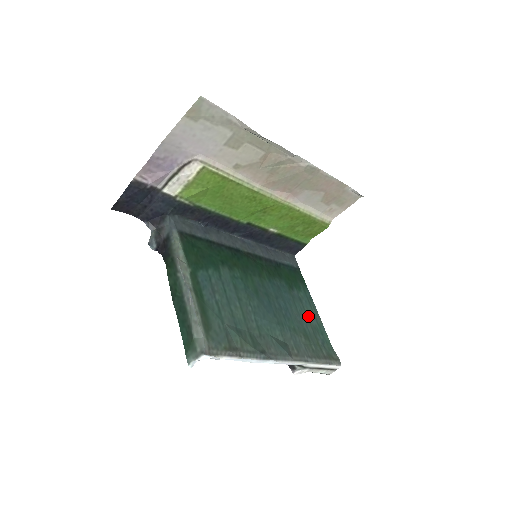
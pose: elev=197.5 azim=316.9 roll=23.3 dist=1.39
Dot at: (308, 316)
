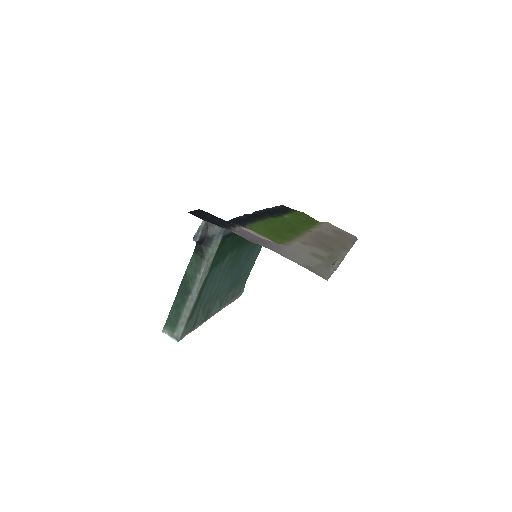
Dot at: (250, 263)
